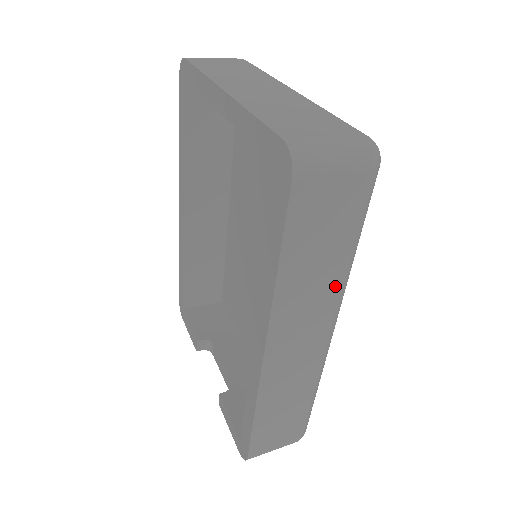
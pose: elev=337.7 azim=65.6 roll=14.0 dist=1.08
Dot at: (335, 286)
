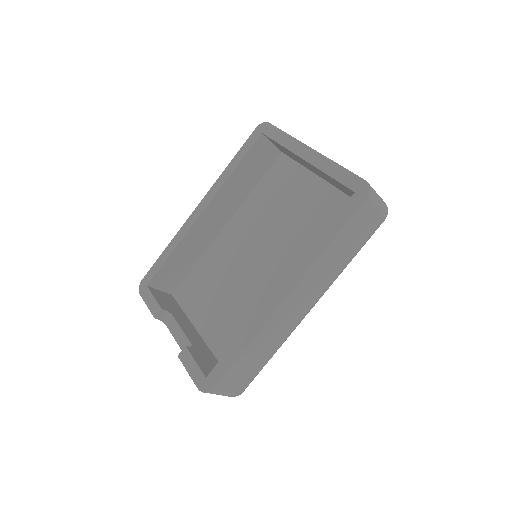
Dot at: (335, 275)
